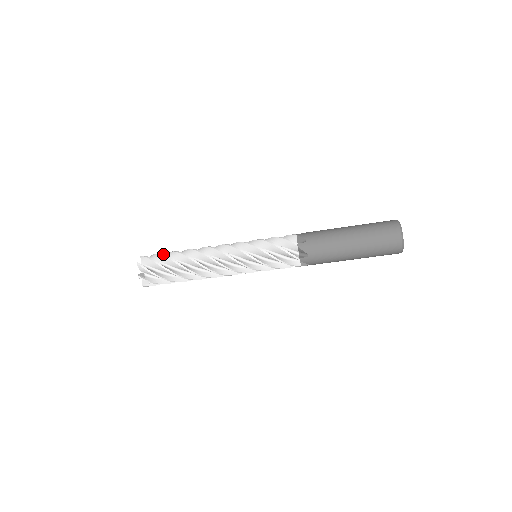
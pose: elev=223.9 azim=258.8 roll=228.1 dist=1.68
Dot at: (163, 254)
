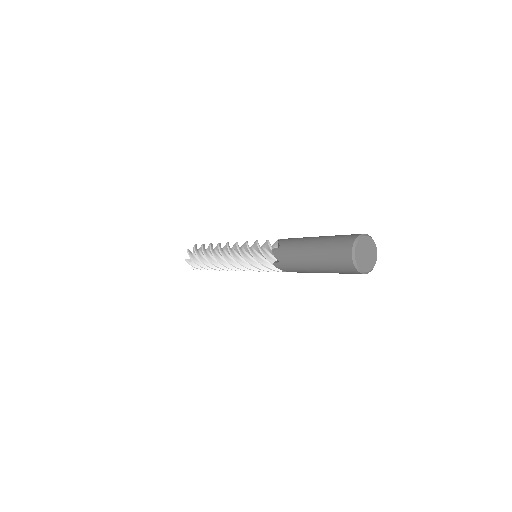
Dot at: (196, 254)
